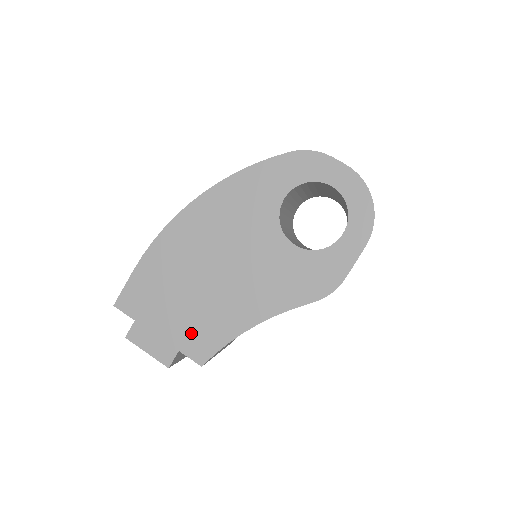
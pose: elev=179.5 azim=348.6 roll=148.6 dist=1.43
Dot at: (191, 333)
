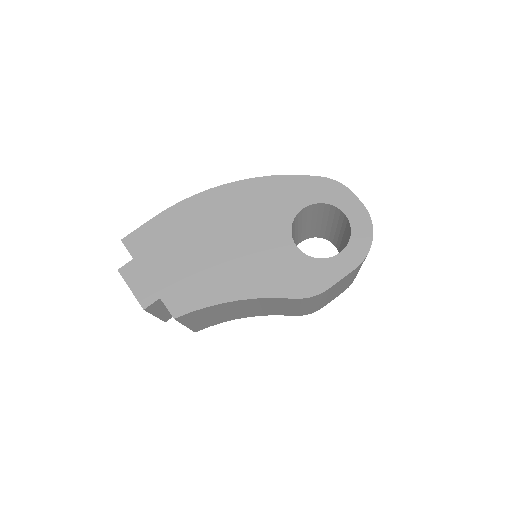
Dot at: (178, 287)
